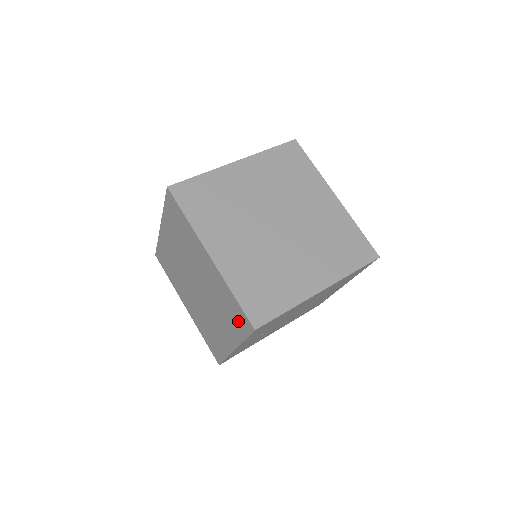
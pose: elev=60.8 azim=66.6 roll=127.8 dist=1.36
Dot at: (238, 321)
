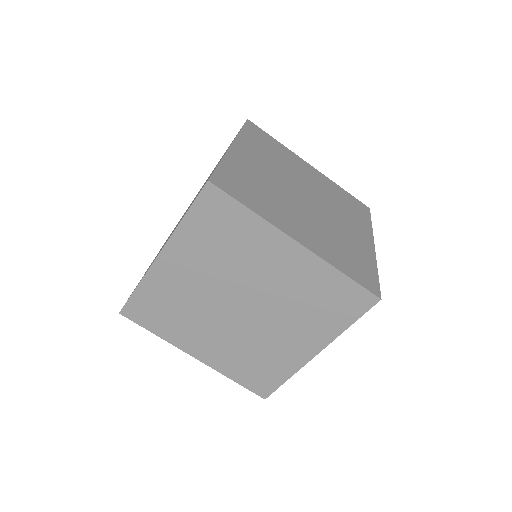
Dot at: occluded
